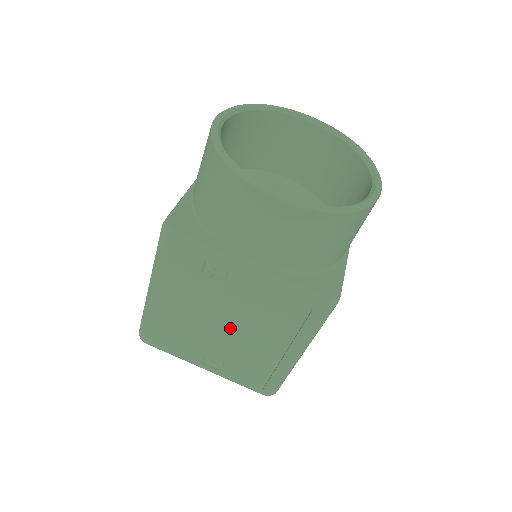
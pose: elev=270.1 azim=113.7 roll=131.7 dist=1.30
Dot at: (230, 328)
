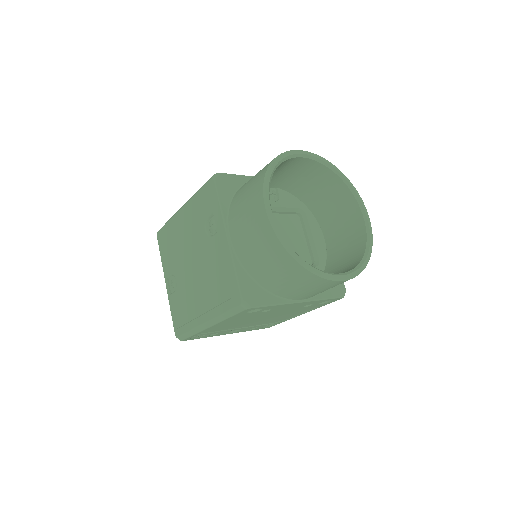
Dot at: (193, 269)
